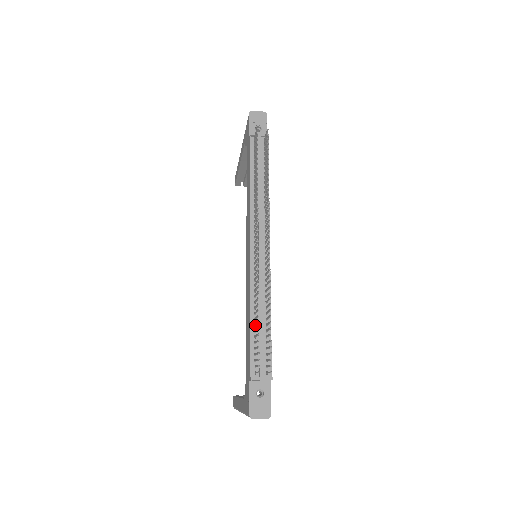
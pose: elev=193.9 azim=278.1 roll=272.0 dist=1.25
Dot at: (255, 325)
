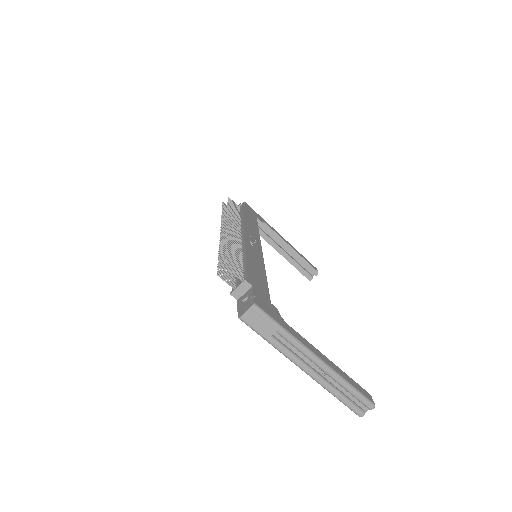
Dot at: occluded
